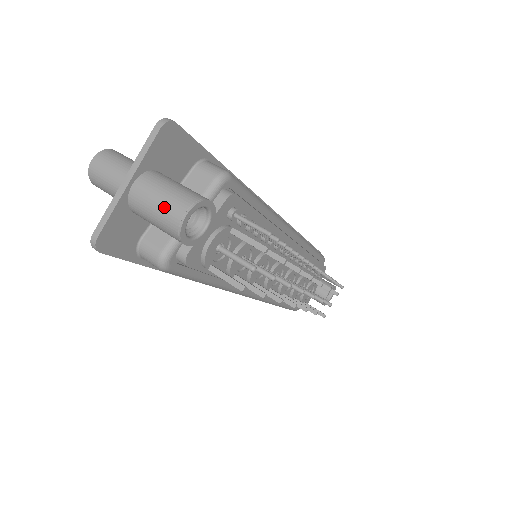
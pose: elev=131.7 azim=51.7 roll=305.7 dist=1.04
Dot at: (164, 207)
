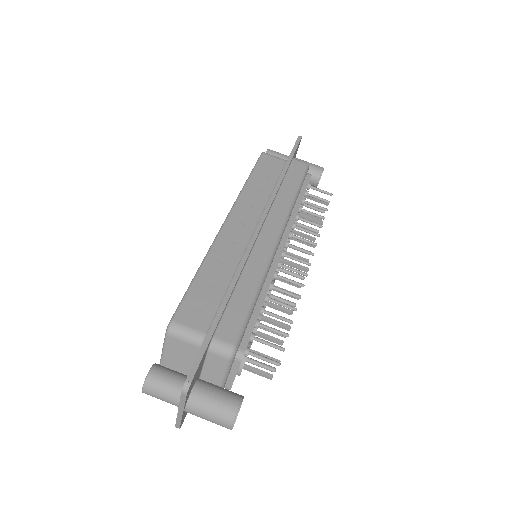
Dot at: (215, 423)
